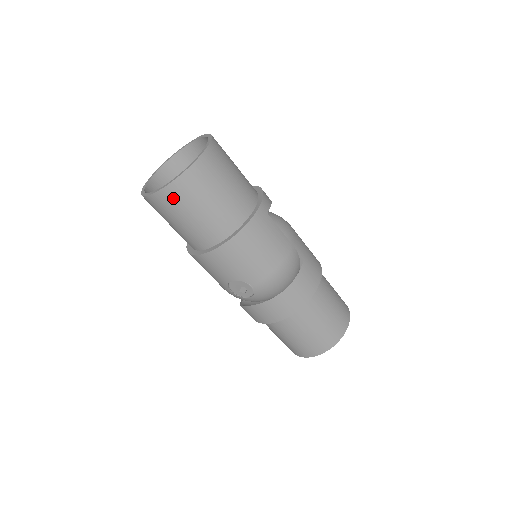
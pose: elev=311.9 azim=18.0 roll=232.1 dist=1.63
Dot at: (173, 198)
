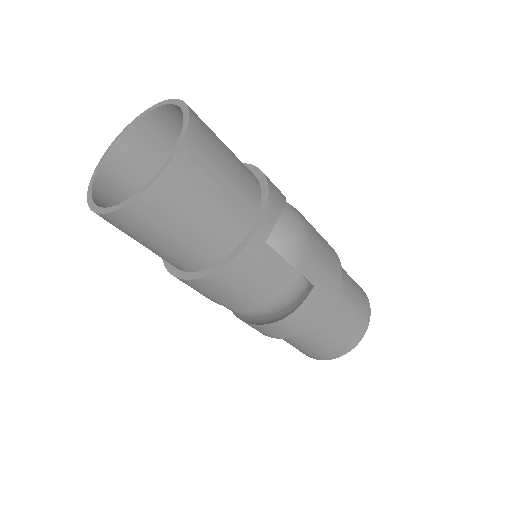
Dot at: (120, 225)
